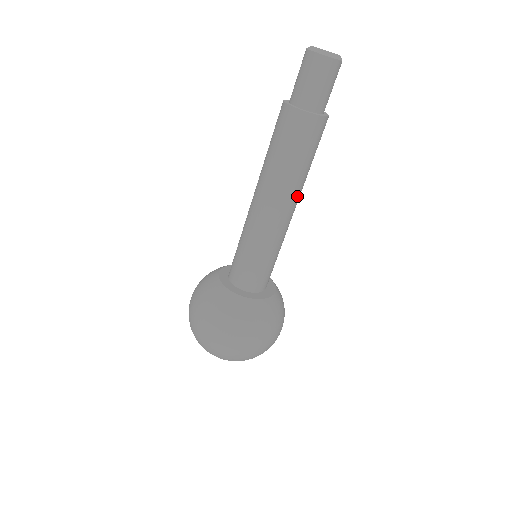
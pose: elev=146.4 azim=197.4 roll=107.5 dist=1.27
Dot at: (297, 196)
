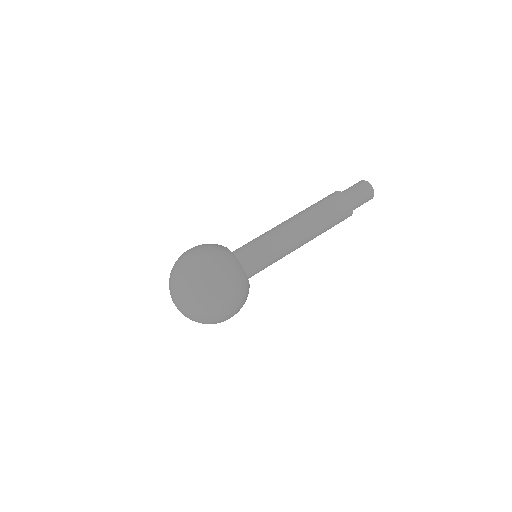
Dot at: (310, 232)
